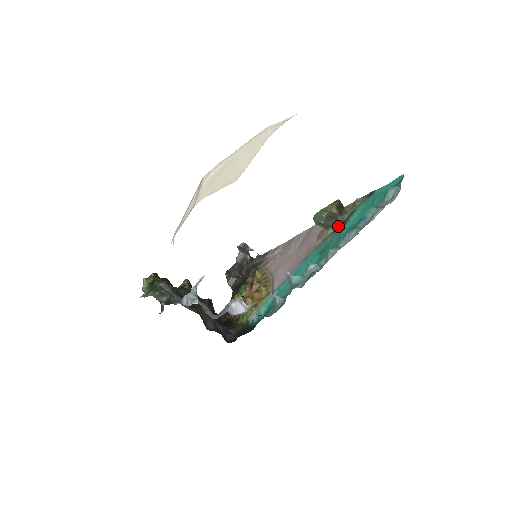
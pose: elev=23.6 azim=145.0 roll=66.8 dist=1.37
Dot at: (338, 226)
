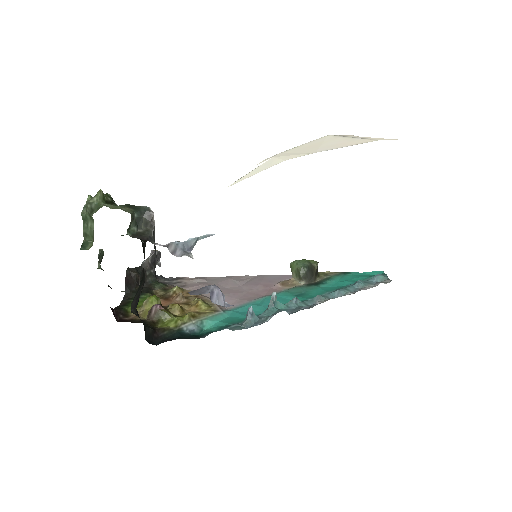
Dot at: (311, 283)
